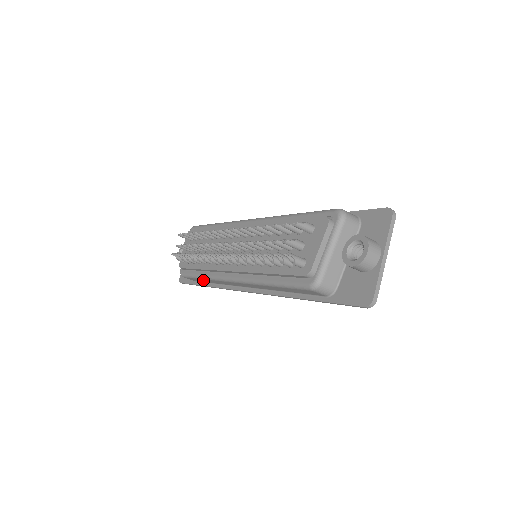
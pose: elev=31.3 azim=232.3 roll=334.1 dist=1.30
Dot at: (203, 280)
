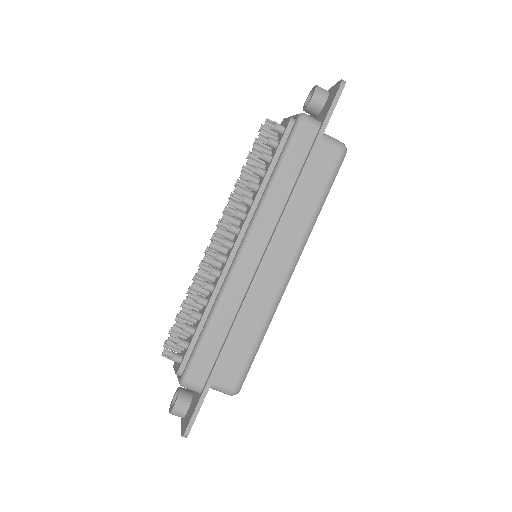
Dot at: (213, 336)
